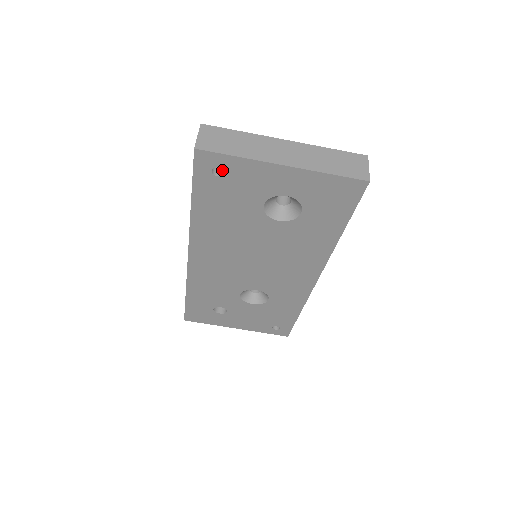
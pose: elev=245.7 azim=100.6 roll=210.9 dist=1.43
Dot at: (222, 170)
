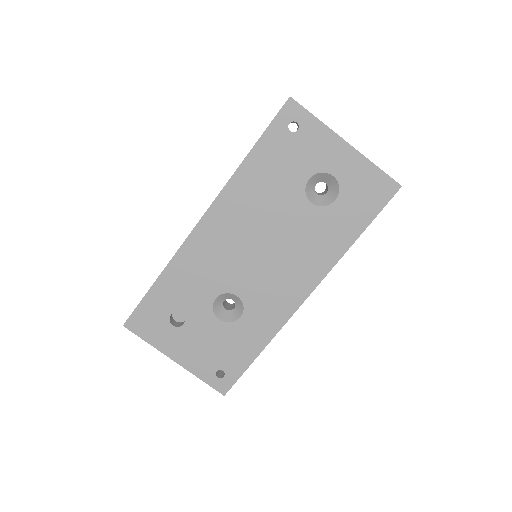
Dot at: (294, 132)
